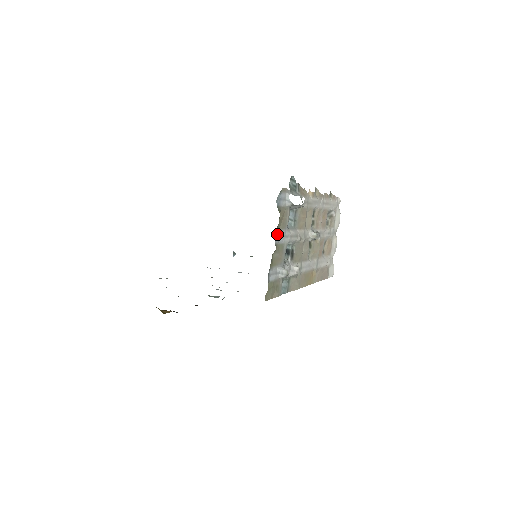
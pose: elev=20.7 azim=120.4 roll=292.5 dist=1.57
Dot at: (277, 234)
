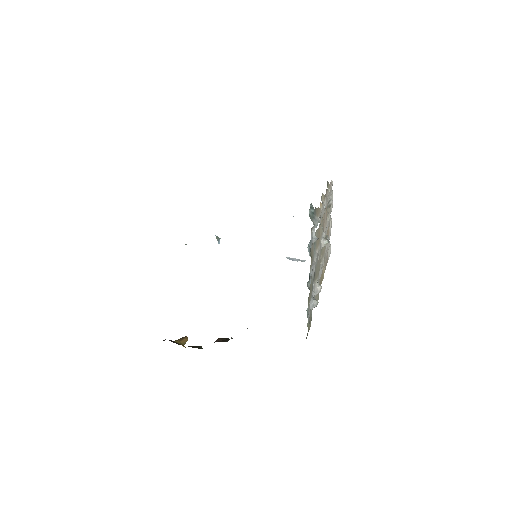
Dot at: (310, 277)
